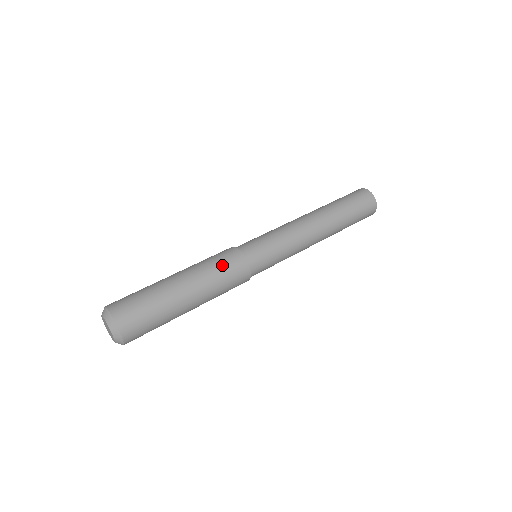
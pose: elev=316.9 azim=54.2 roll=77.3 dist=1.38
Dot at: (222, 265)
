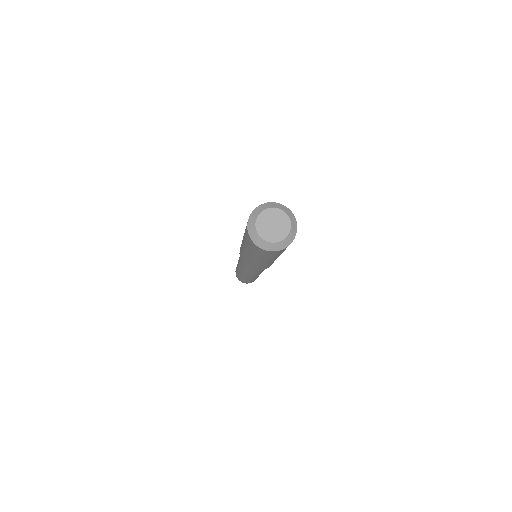
Dot at: occluded
